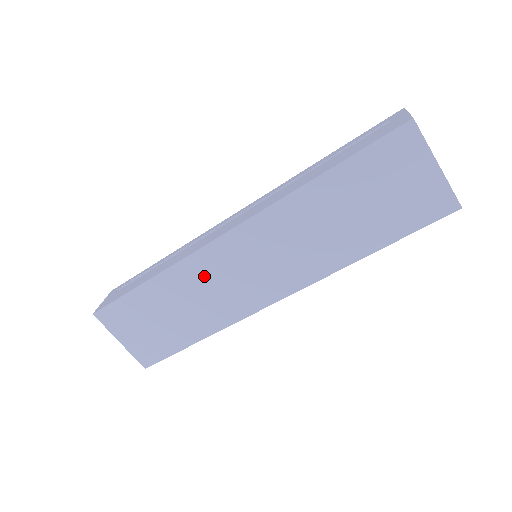
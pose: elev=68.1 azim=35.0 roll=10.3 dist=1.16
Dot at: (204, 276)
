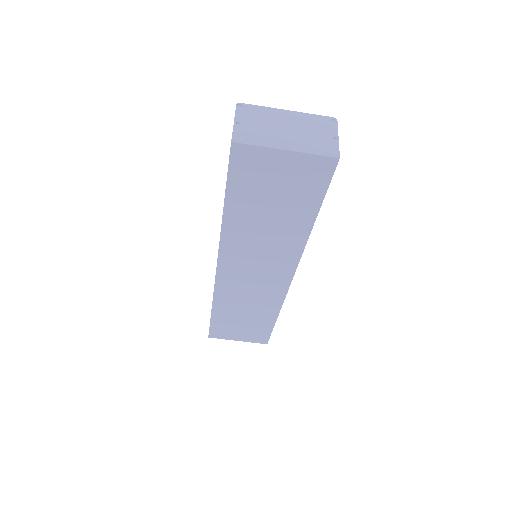
Dot at: (235, 293)
